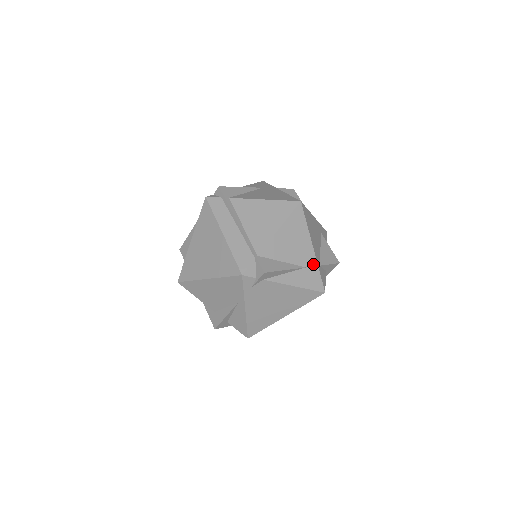
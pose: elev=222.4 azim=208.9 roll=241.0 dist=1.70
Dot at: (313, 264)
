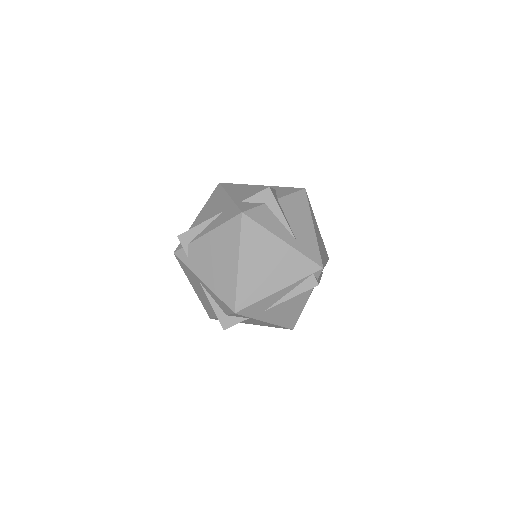
Dot at: (230, 205)
